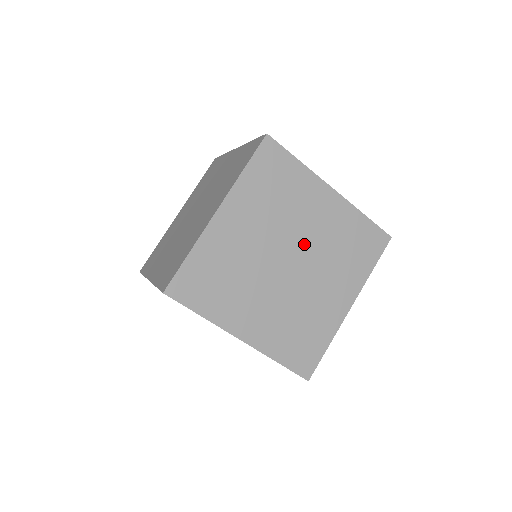
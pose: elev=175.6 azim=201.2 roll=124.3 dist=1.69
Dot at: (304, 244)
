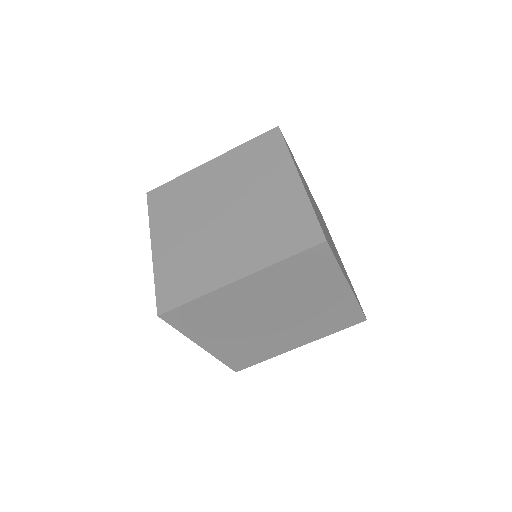
Dot at: (295, 311)
